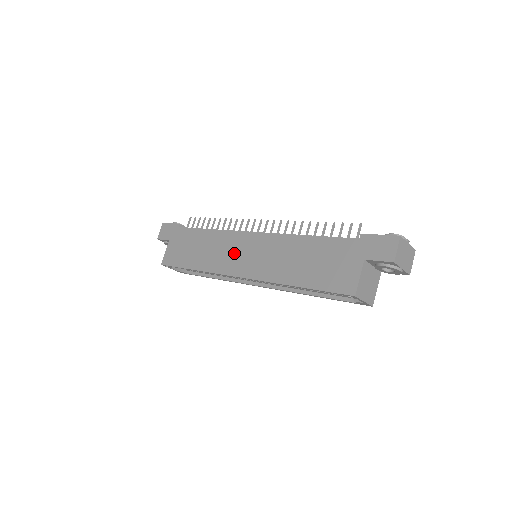
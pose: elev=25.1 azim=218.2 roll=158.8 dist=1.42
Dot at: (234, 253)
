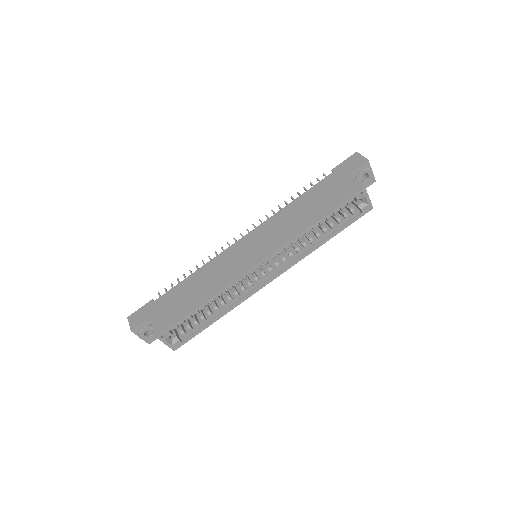
Dot at: (239, 258)
